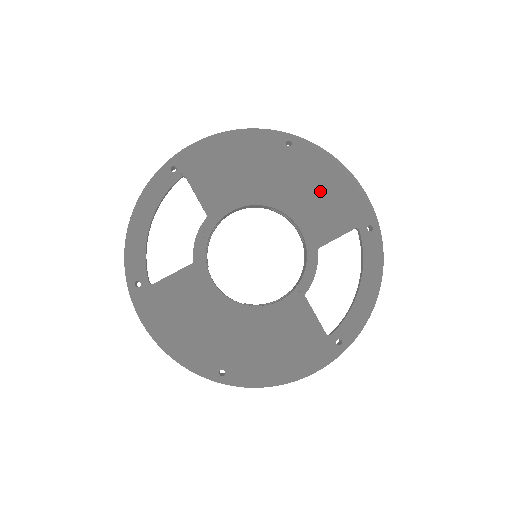
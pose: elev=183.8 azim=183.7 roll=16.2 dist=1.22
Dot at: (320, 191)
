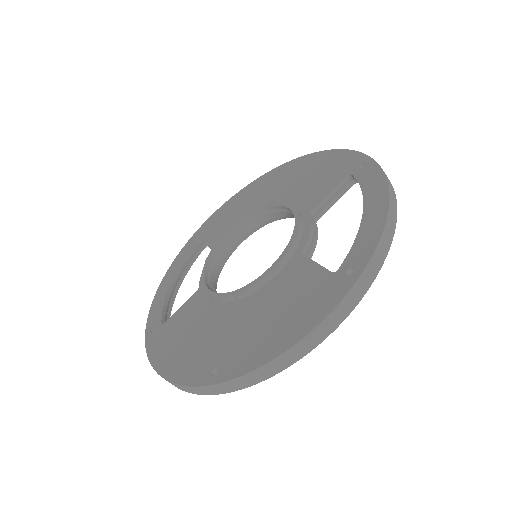
Dot at: (307, 177)
